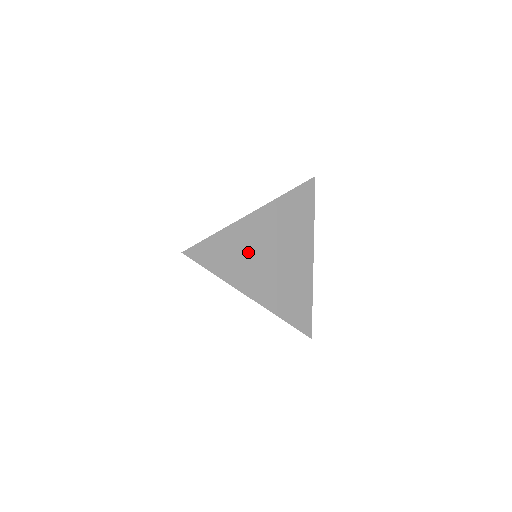
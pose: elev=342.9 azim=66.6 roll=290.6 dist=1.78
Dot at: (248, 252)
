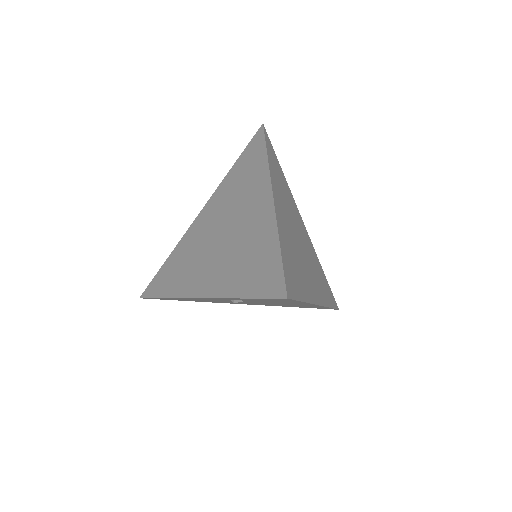
Dot at: (295, 251)
